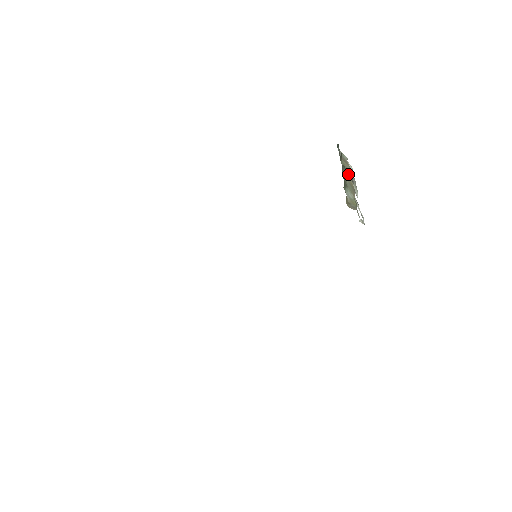
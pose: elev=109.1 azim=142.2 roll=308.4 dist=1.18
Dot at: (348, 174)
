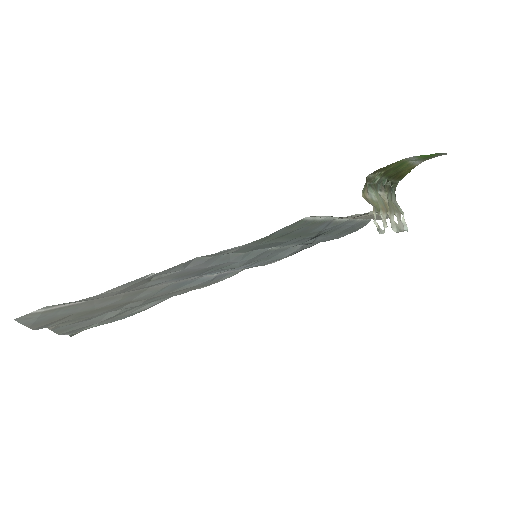
Dot at: (386, 195)
